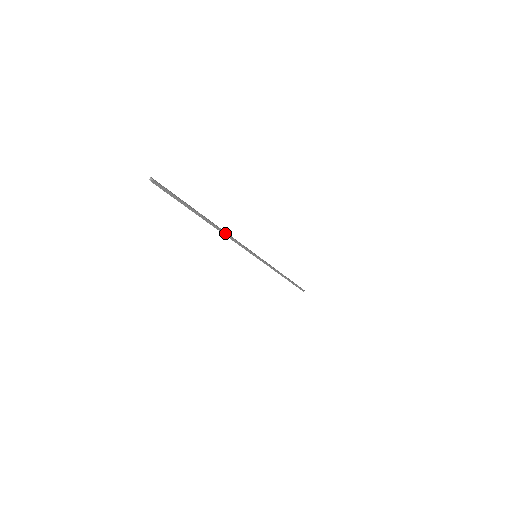
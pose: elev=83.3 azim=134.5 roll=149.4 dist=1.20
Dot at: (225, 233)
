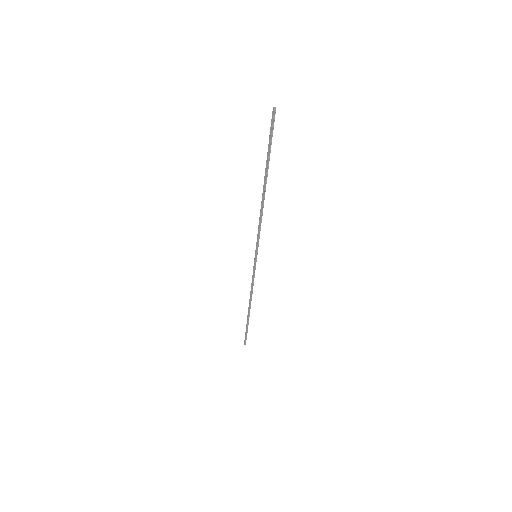
Dot at: (263, 206)
